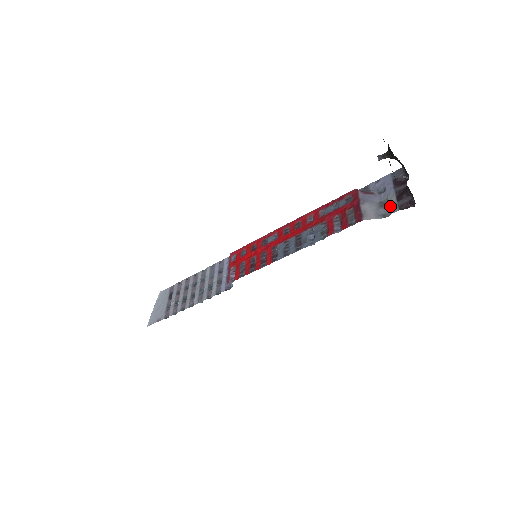
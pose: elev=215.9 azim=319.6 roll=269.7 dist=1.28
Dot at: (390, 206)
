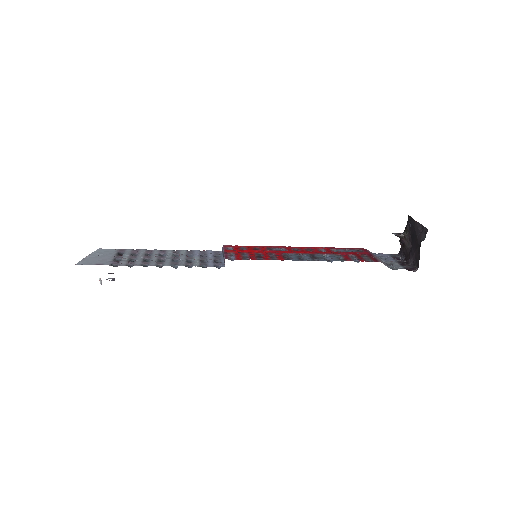
Dot at: (396, 265)
